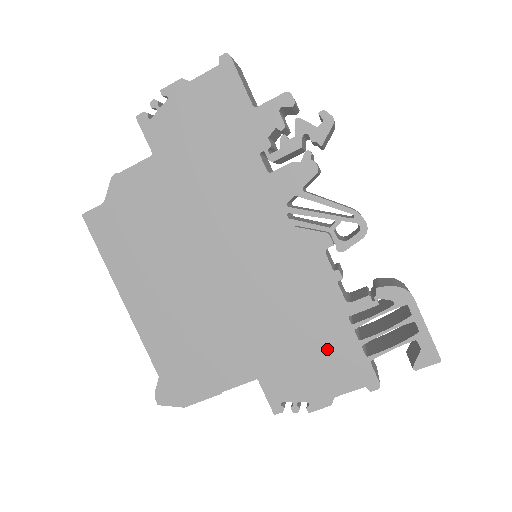
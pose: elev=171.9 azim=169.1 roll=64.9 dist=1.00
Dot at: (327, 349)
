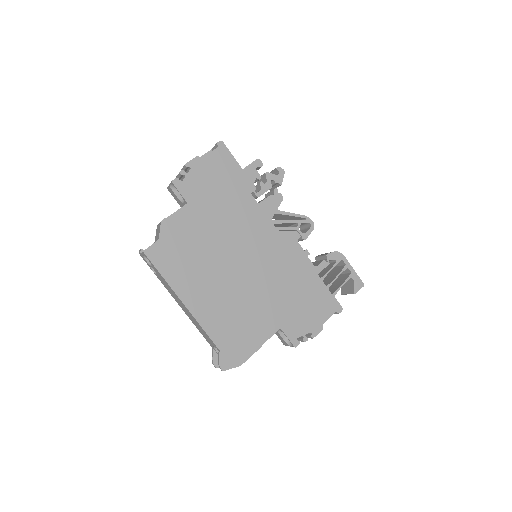
Dot at: (312, 296)
